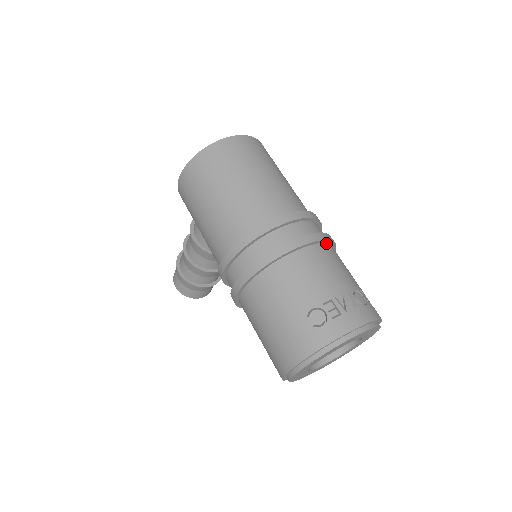
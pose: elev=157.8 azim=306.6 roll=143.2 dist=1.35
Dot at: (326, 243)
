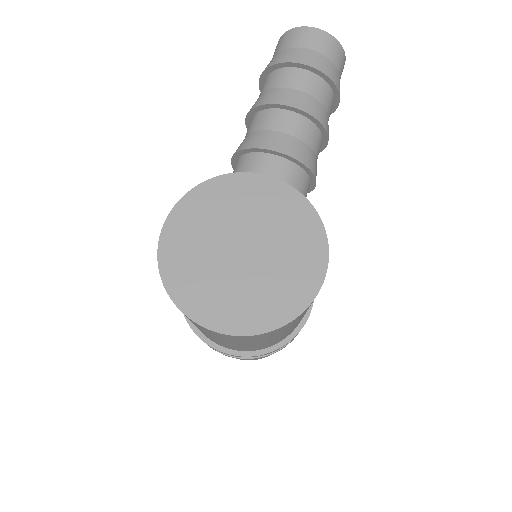
Dot at: occluded
